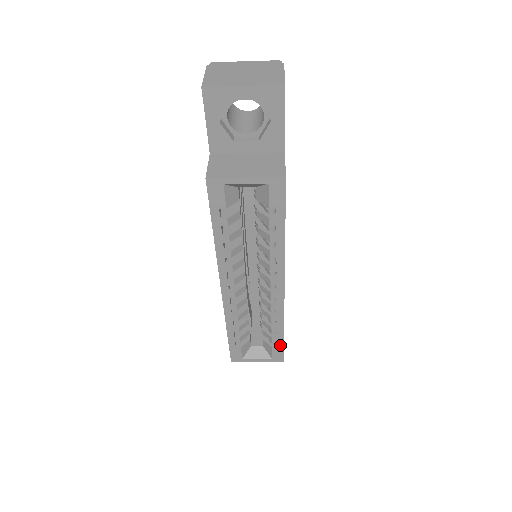
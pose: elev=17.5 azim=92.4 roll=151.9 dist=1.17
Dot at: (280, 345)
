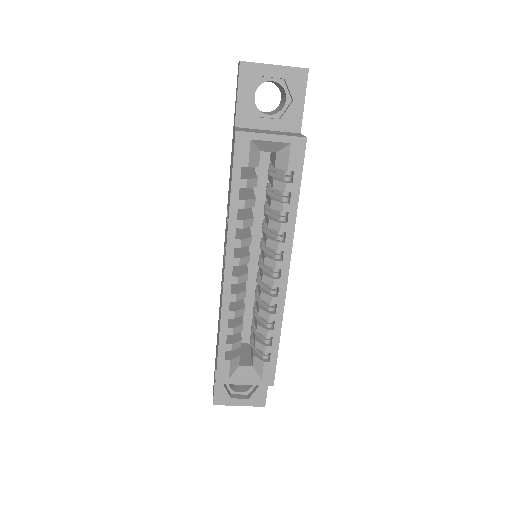
Dot at: (273, 359)
